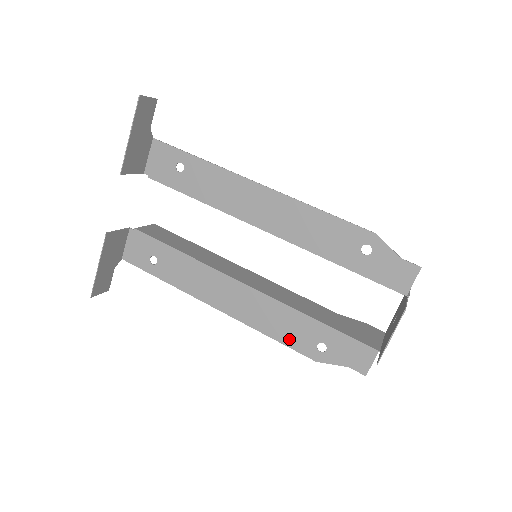
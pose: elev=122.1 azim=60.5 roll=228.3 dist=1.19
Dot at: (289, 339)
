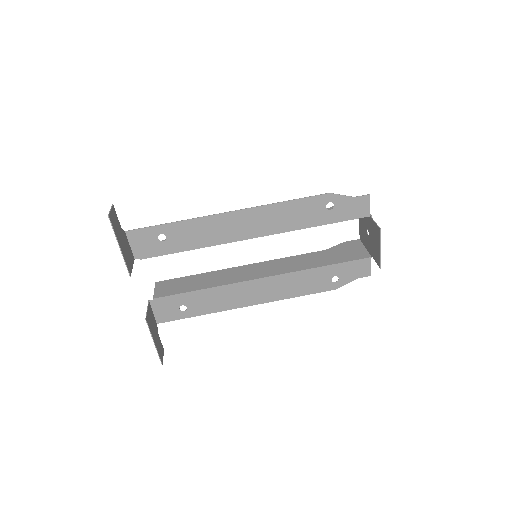
Dot at: (311, 289)
